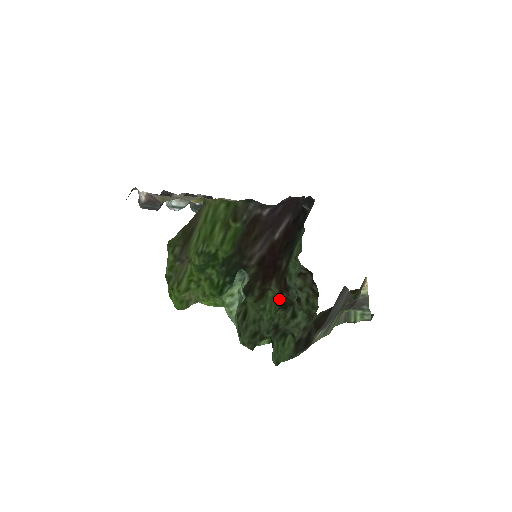
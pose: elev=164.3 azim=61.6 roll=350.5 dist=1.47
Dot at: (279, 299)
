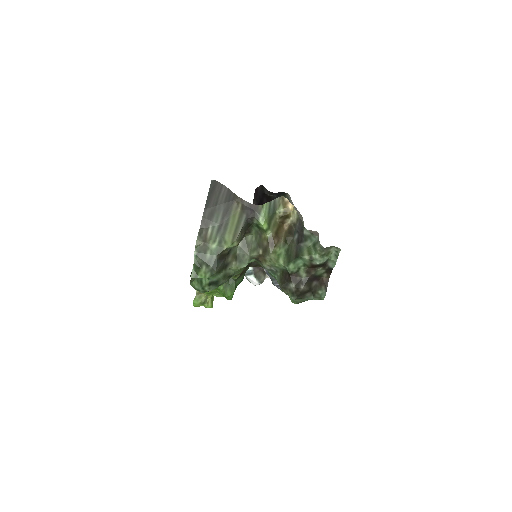
Dot at: occluded
